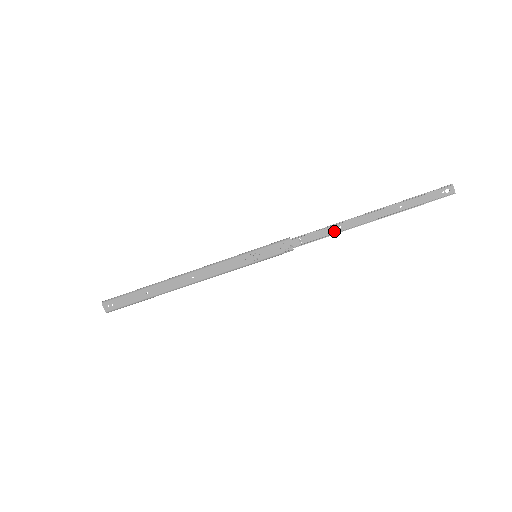
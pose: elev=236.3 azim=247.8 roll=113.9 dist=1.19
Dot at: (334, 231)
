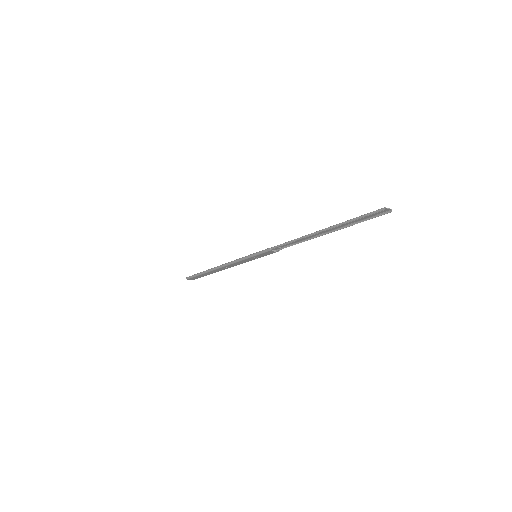
Dot at: (301, 240)
